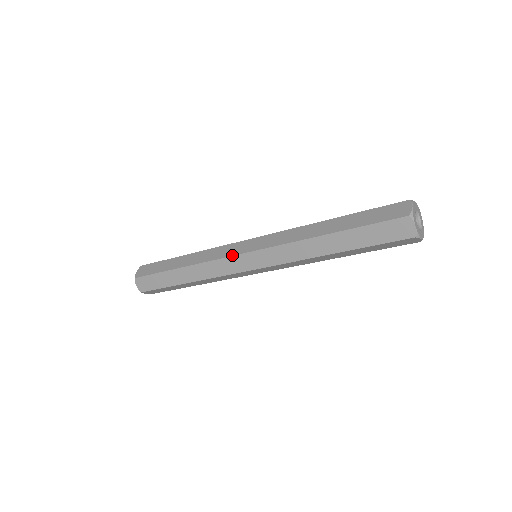
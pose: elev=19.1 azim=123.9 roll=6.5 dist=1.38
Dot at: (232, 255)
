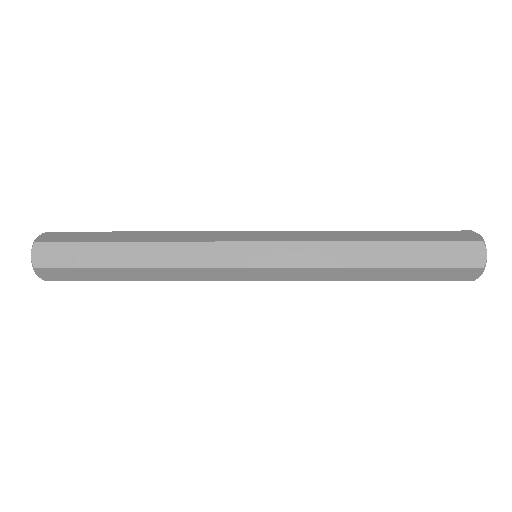
Dot at: (232, 240)
